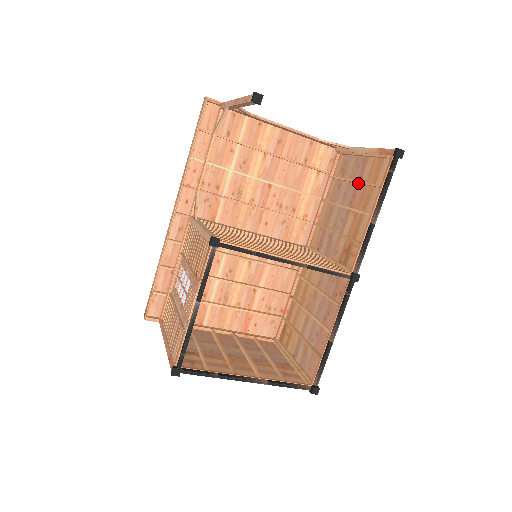
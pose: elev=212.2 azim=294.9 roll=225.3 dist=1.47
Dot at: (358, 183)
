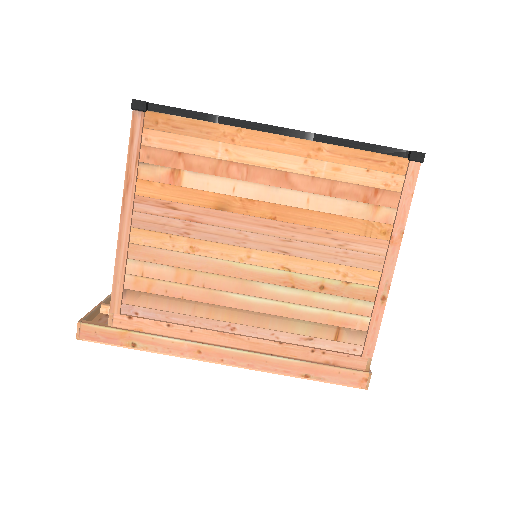
Dot at: occluded
